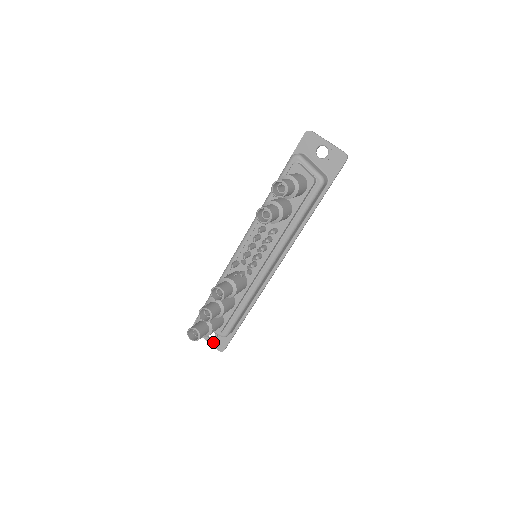
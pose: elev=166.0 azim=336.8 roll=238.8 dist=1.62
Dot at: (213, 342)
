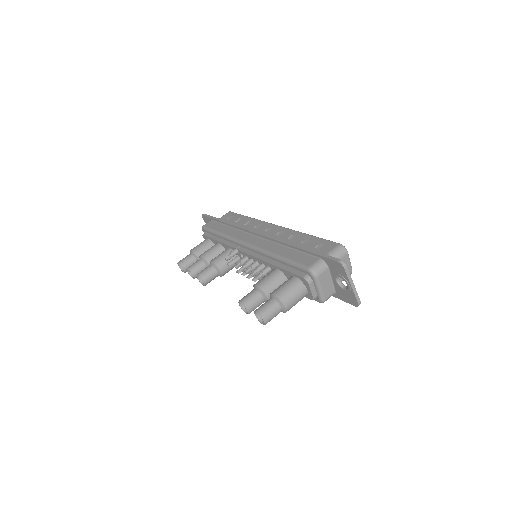
Dot at: occluded
